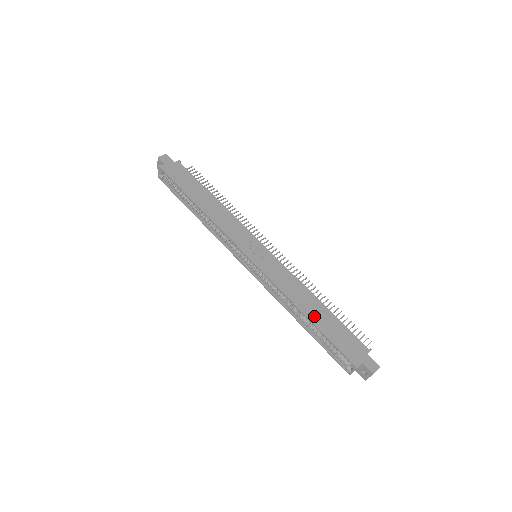
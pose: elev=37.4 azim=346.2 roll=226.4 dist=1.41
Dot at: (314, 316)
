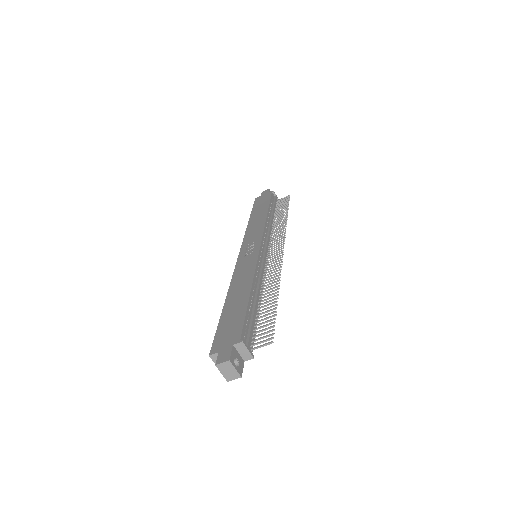
Dot at: (231, 302)
